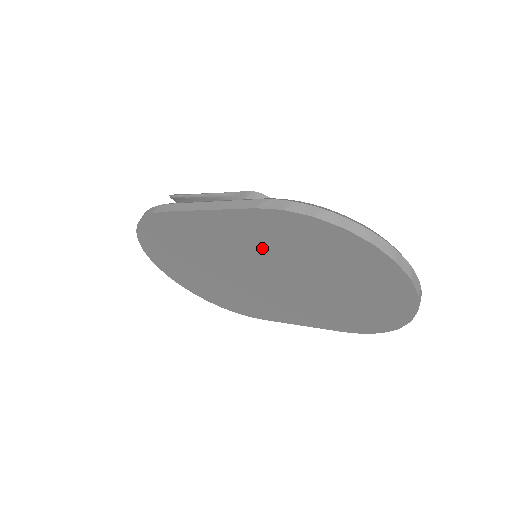
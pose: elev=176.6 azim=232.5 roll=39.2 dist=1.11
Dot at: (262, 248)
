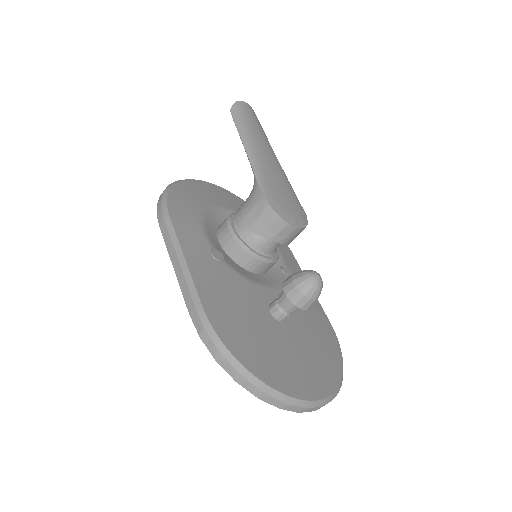
Dot at: occluded
